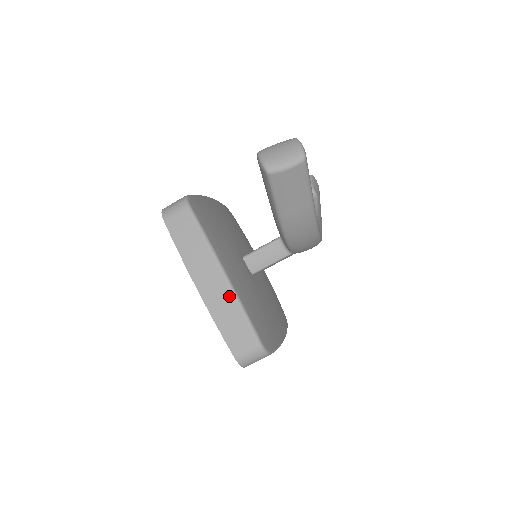
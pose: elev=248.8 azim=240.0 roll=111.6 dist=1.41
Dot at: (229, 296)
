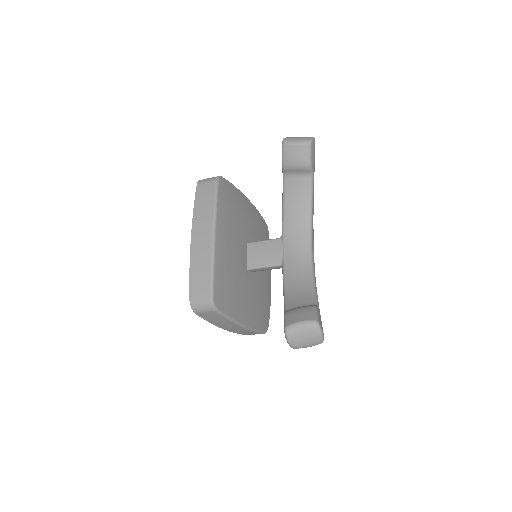
Dot at: occluded
